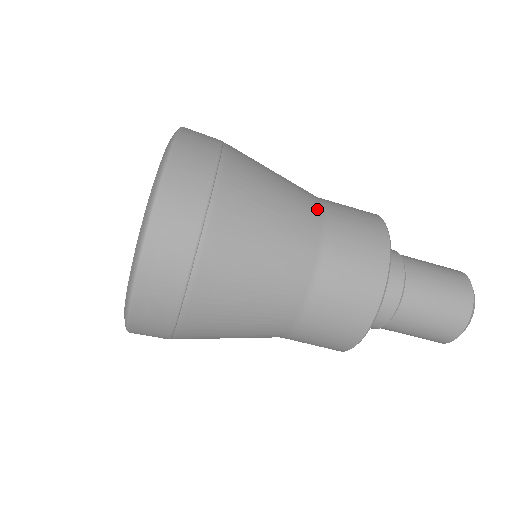
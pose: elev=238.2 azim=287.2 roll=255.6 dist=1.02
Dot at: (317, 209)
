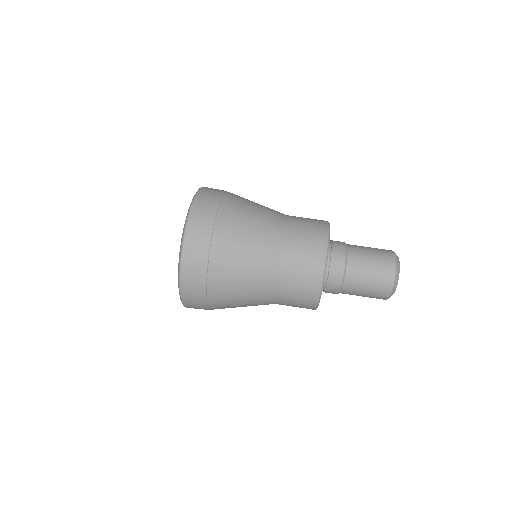
Dot at: (282, 223)
